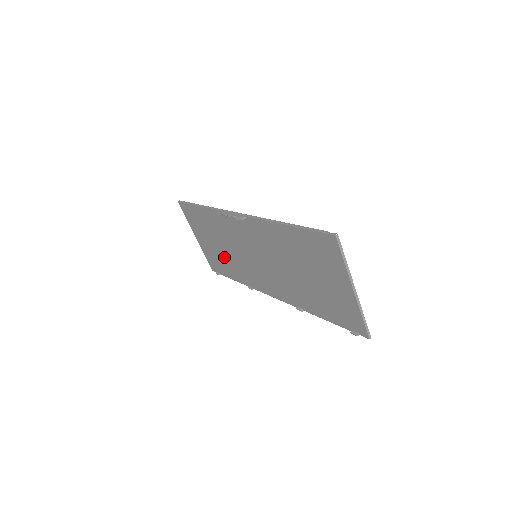
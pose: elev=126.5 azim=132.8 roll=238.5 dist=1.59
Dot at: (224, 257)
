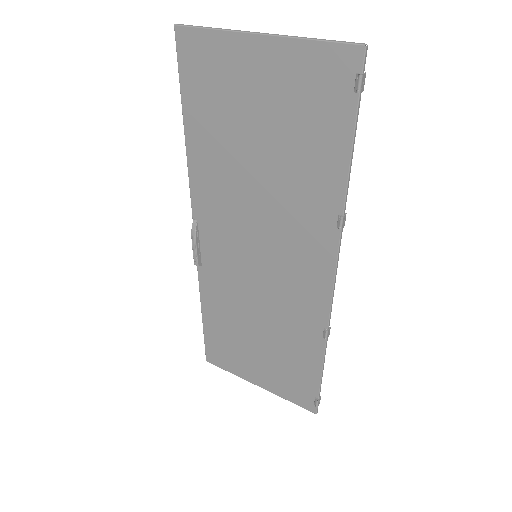
Dot at: (278, 347)
